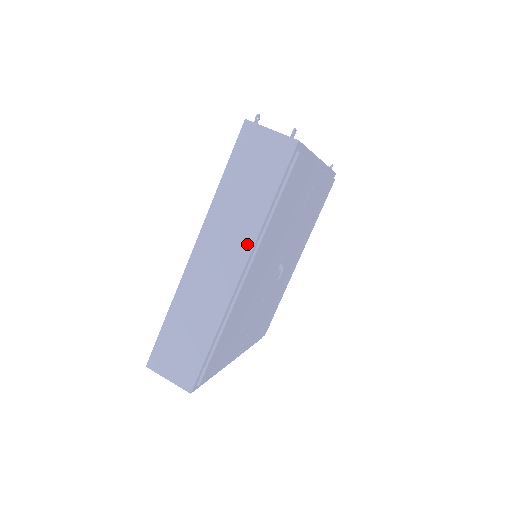
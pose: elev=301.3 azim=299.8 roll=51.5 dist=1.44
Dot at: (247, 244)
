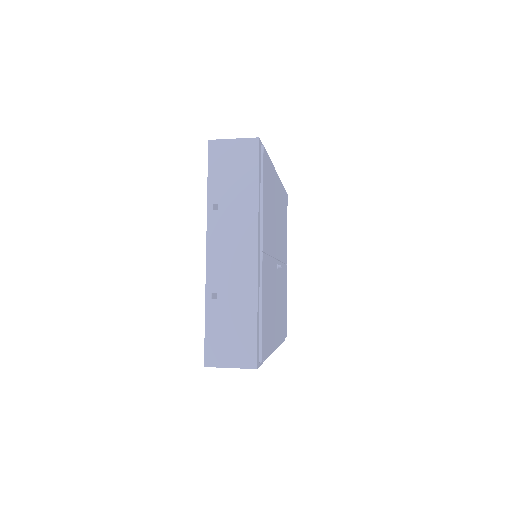
Dot at: occluded
